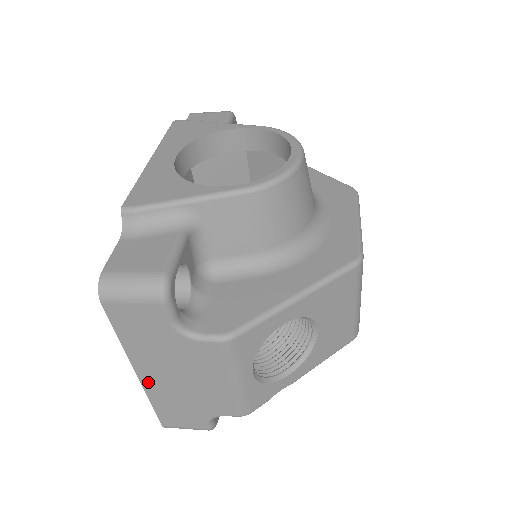
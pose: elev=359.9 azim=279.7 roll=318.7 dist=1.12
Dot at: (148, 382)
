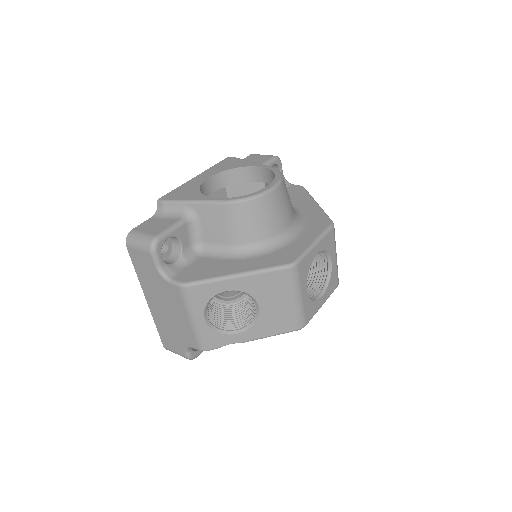
Dot at: (152, 308)
